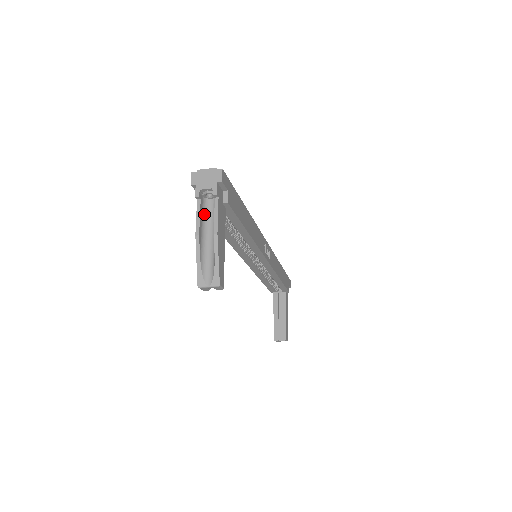
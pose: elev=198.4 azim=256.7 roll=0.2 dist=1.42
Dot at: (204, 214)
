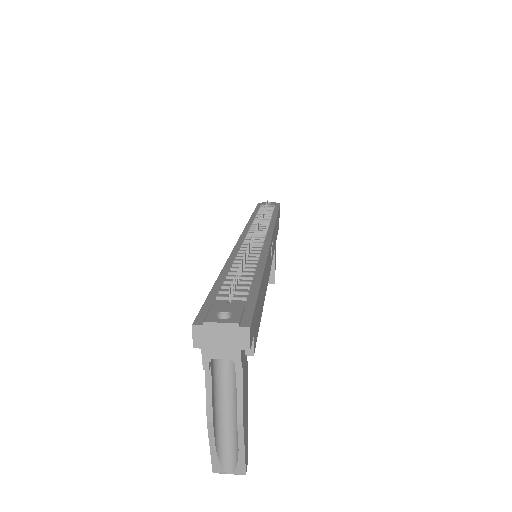
Dot at: (216, 377)
